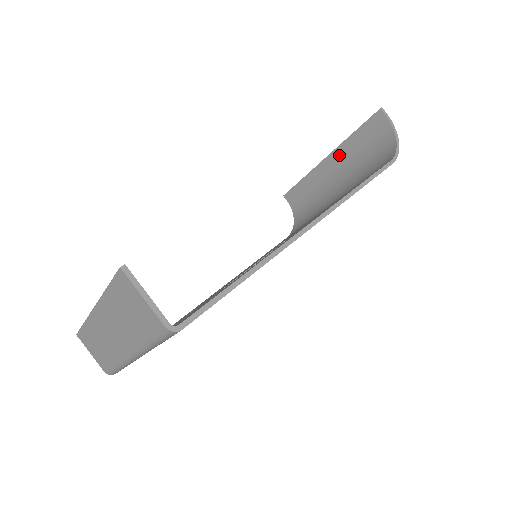
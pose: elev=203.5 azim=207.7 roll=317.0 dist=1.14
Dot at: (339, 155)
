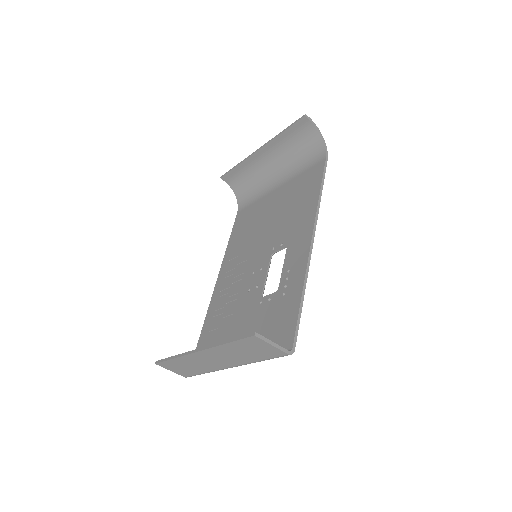
Dot at: (271, 147)
